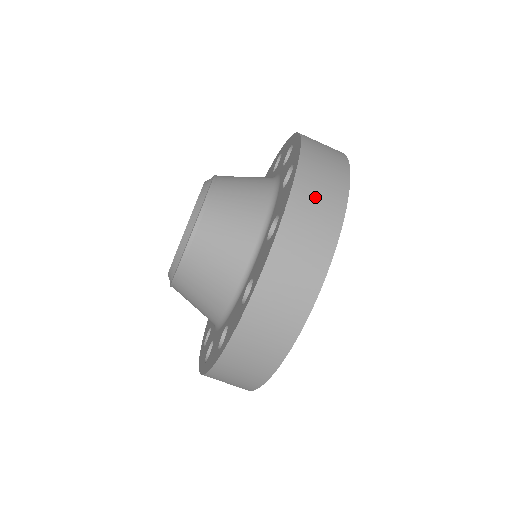
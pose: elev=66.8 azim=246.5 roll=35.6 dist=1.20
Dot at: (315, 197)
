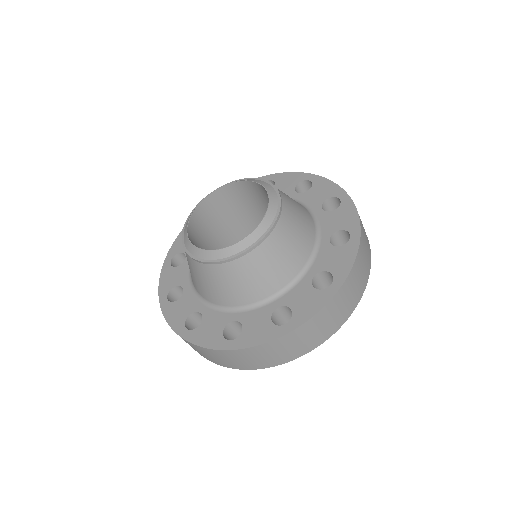
Dot at: occluded
